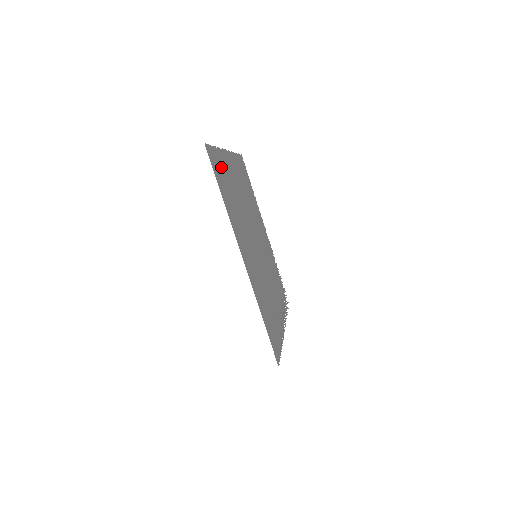
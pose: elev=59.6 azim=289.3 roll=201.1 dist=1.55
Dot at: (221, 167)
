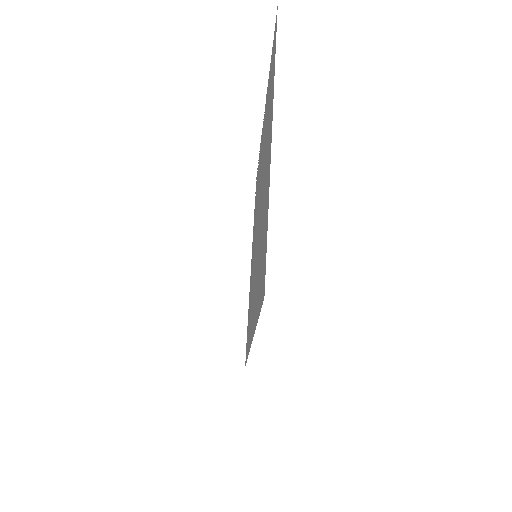
Dot at: (264, 237)
